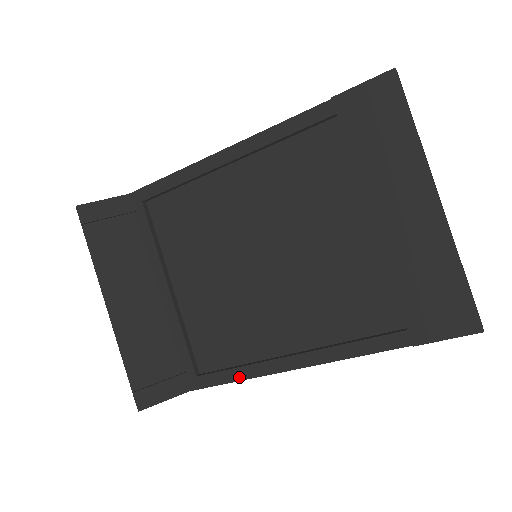
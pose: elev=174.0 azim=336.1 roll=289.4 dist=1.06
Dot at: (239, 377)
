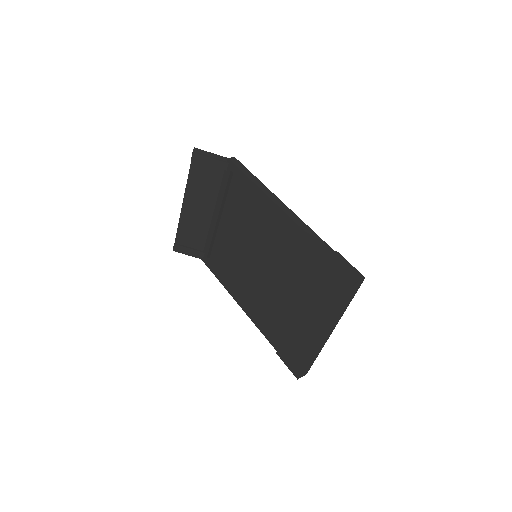
Dot at: (220, 280)
